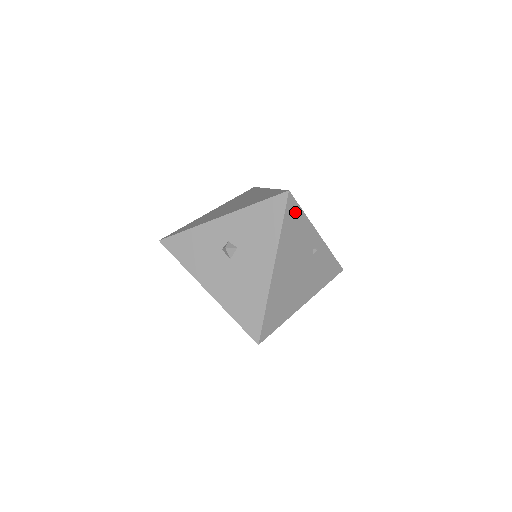
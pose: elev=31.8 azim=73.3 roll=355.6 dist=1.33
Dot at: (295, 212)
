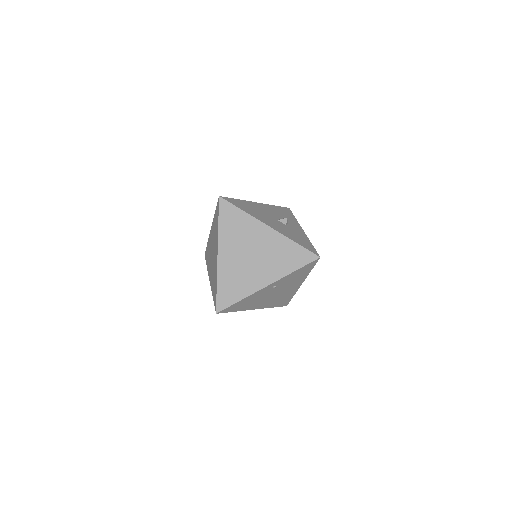
Dot at: (234, 306)
